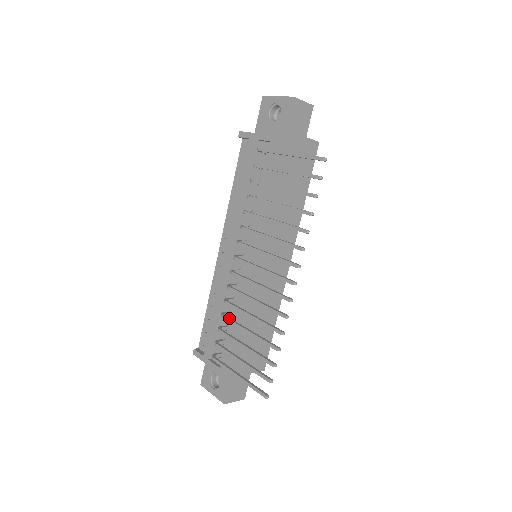
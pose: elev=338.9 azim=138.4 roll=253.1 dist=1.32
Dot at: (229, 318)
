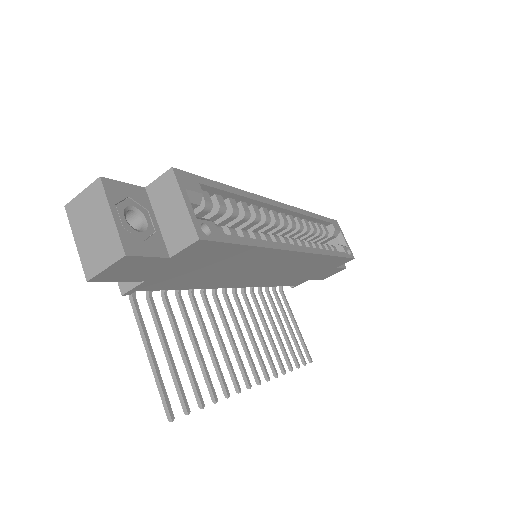
Dot at: (262, 300)
